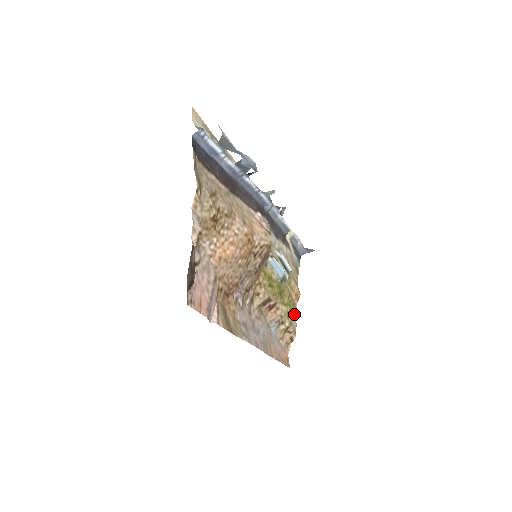
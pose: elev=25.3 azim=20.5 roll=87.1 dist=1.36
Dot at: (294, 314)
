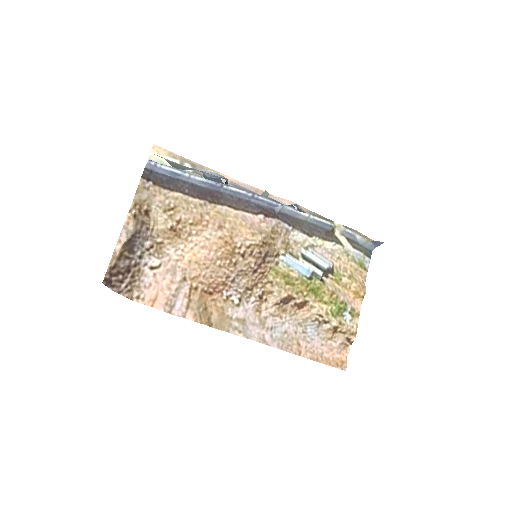
Dot at: (351, 313)
